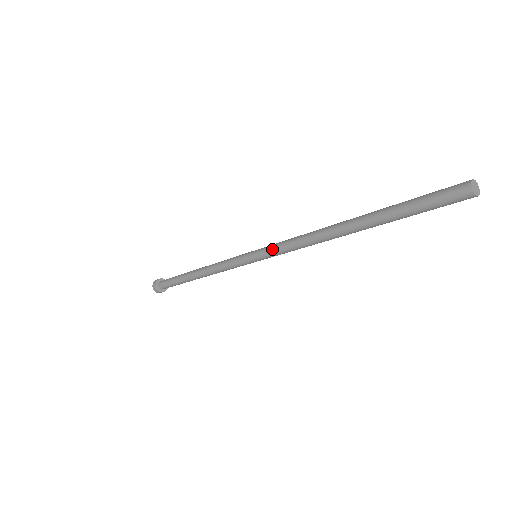
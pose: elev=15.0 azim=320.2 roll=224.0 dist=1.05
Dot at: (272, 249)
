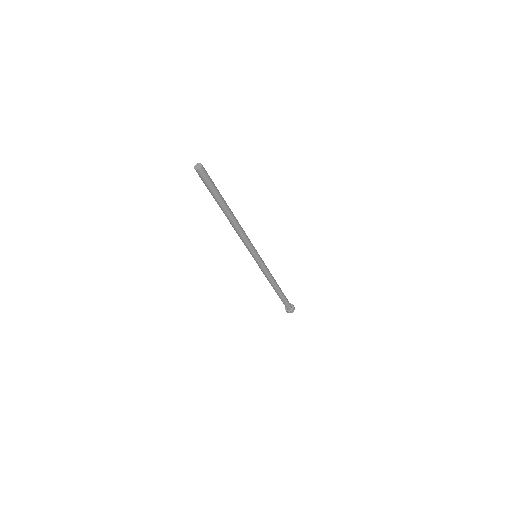
Dot at: (248, 249)
